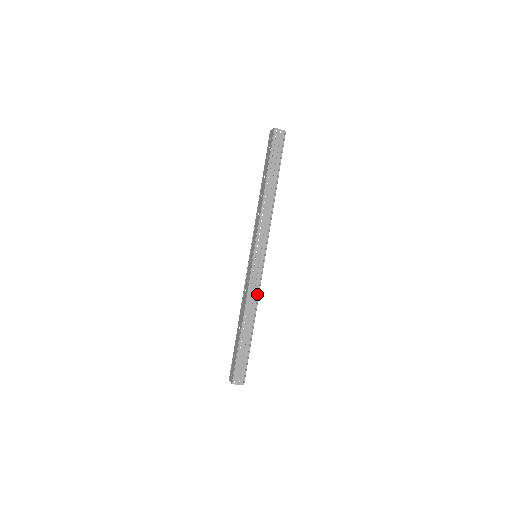
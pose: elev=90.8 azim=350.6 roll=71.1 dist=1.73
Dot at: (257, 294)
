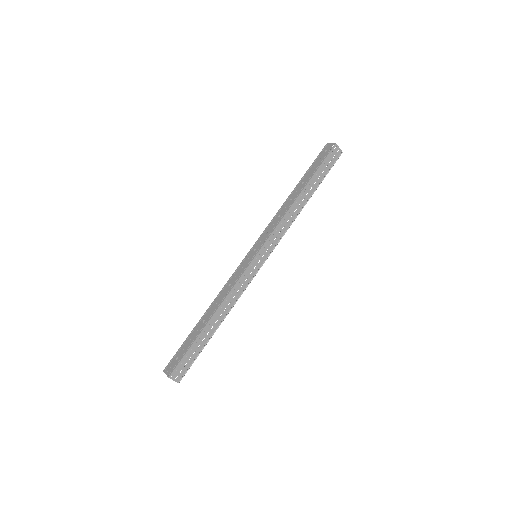
Dot at: (239, 295)
